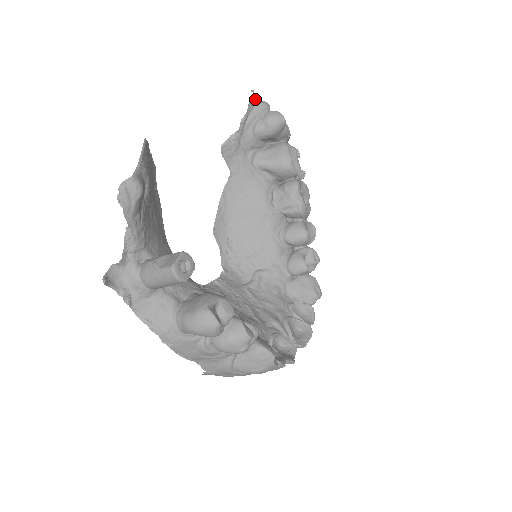
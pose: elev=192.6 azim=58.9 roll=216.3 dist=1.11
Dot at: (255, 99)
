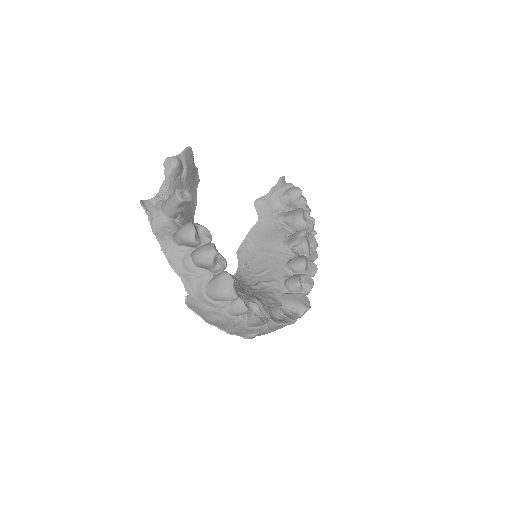
Dot at: occluded
